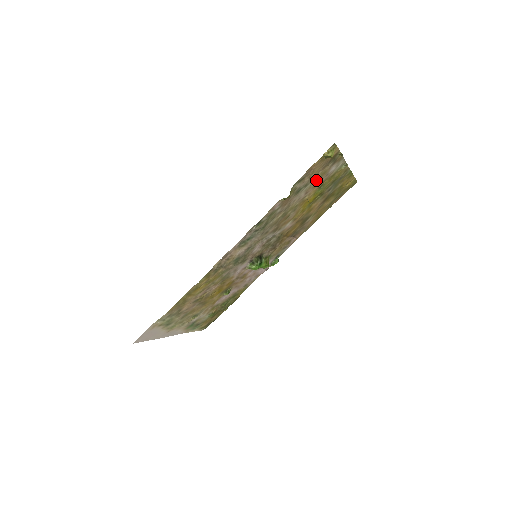
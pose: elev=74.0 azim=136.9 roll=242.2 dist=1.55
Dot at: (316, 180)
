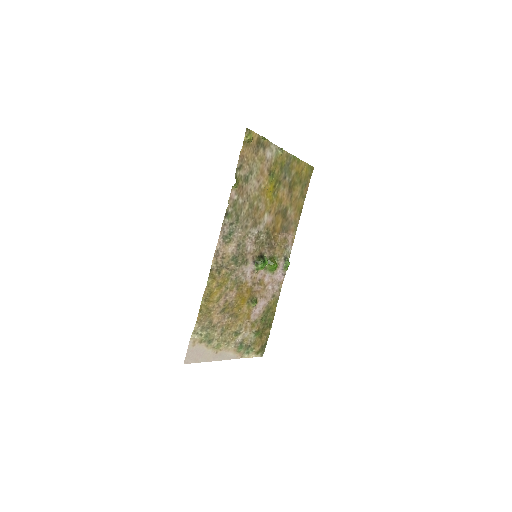
Dot at: (259, 167)
